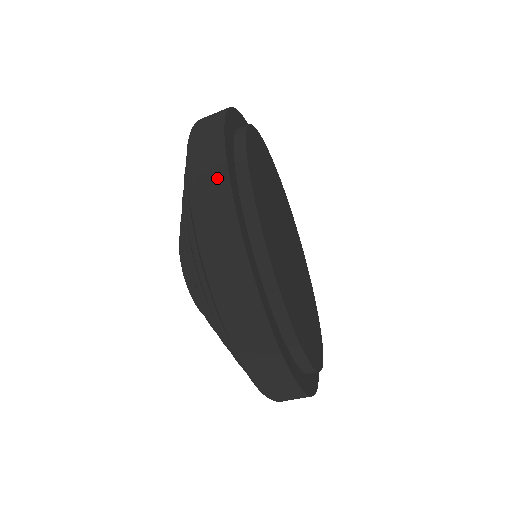
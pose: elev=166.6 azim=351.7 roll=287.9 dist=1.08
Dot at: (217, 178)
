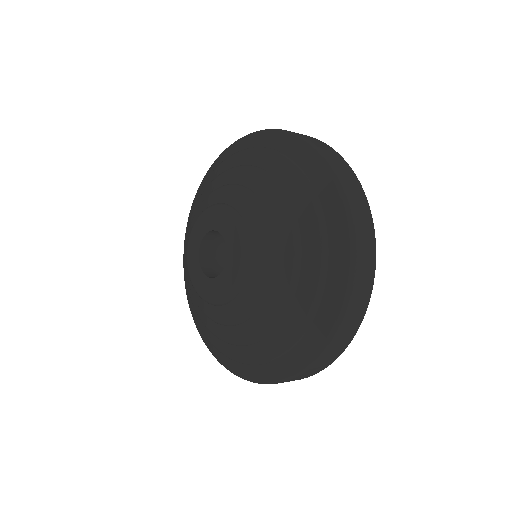
Dot at: (332, 152)
